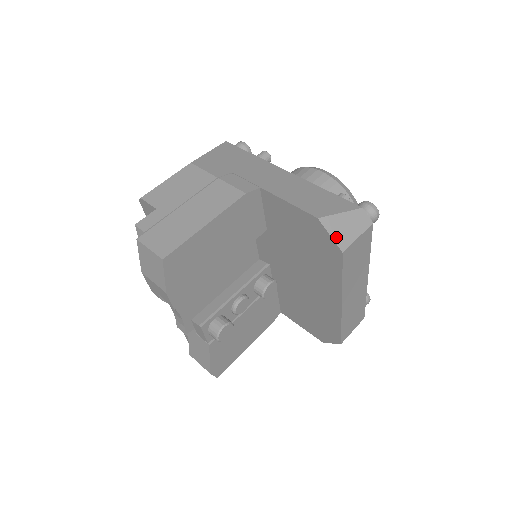
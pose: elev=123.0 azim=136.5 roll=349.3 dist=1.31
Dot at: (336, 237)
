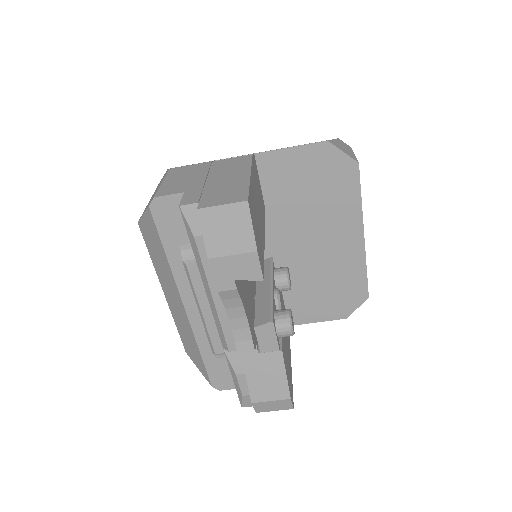
Dot at: (346, 153)
